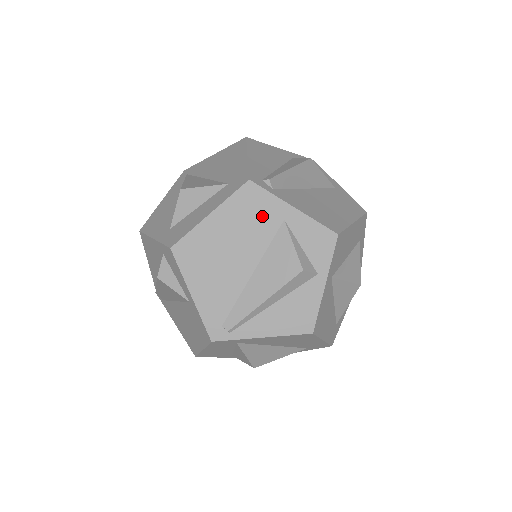
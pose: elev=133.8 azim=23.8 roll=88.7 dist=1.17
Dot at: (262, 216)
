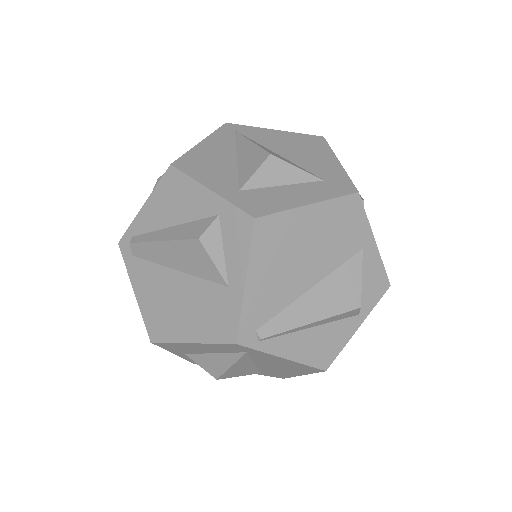
Dot at: (349, 234)
